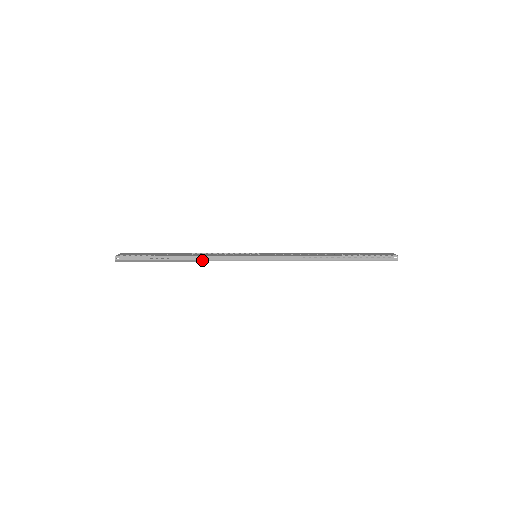
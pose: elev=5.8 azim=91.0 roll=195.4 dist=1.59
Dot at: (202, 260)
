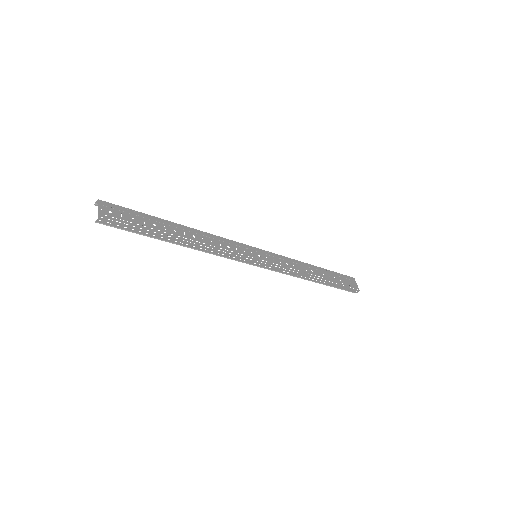
Dot at: (204, 251)
